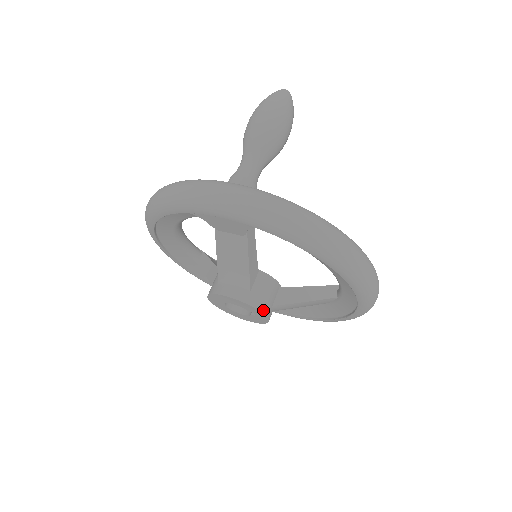
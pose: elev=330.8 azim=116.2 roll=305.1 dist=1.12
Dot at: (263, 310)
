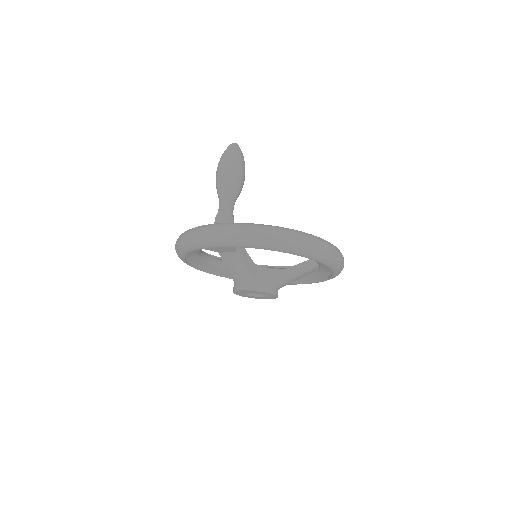
Dot at: (269, 291)
